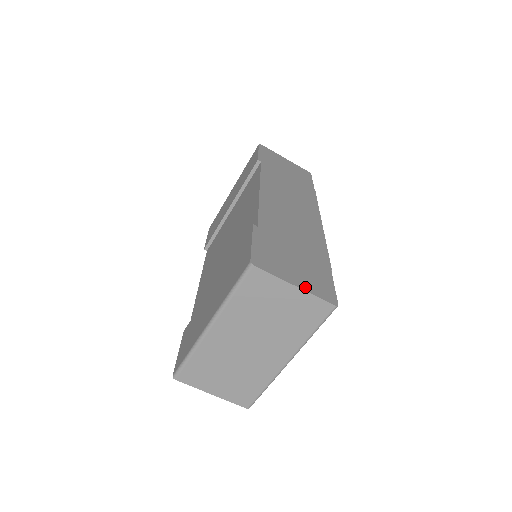
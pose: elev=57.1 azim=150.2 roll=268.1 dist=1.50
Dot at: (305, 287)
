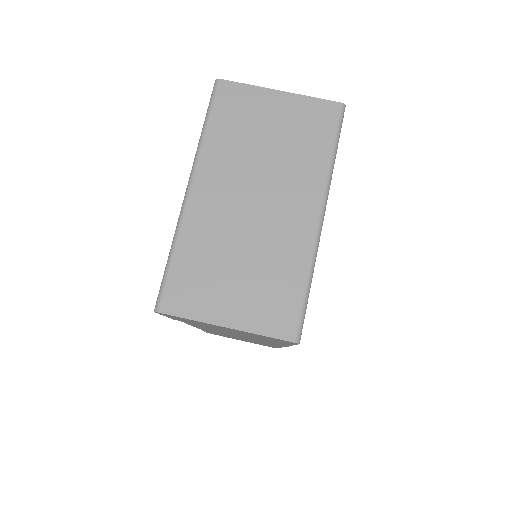
Dot at: (294, 98)
